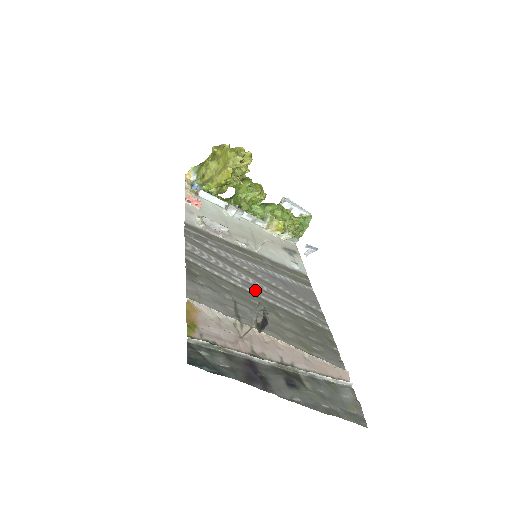
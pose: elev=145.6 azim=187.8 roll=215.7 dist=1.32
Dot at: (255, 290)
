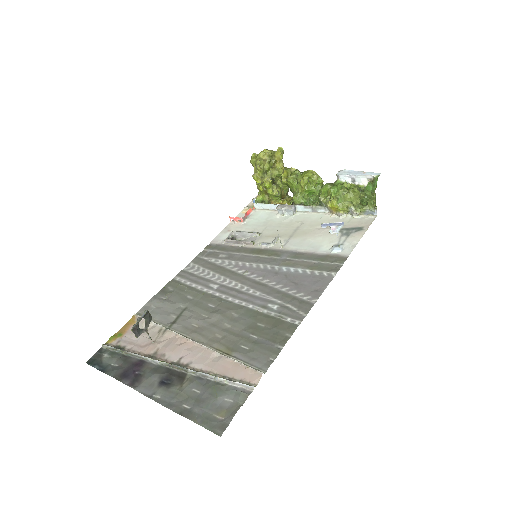
Dot at: (226, 293)
